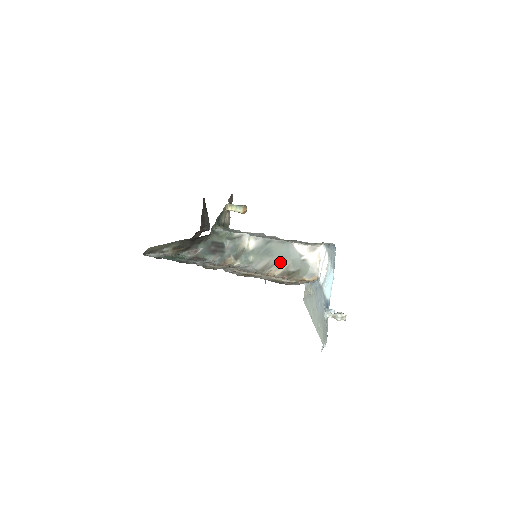
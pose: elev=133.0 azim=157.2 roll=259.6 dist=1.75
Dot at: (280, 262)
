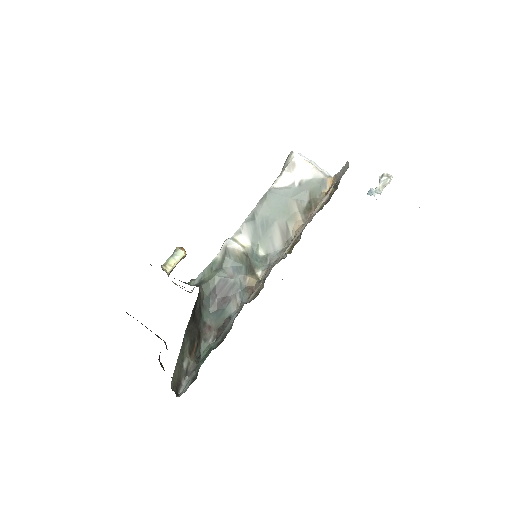
Dot at: (287, 214)
